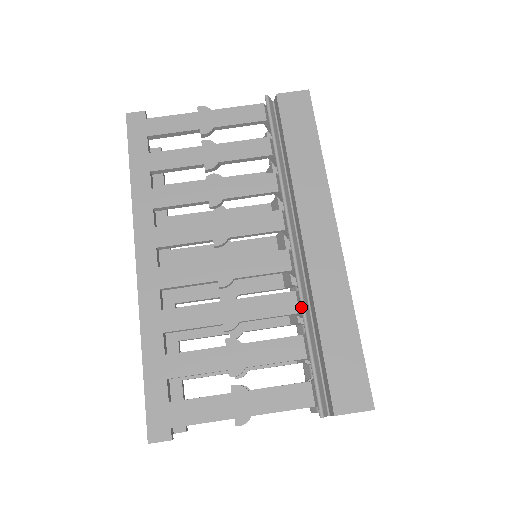
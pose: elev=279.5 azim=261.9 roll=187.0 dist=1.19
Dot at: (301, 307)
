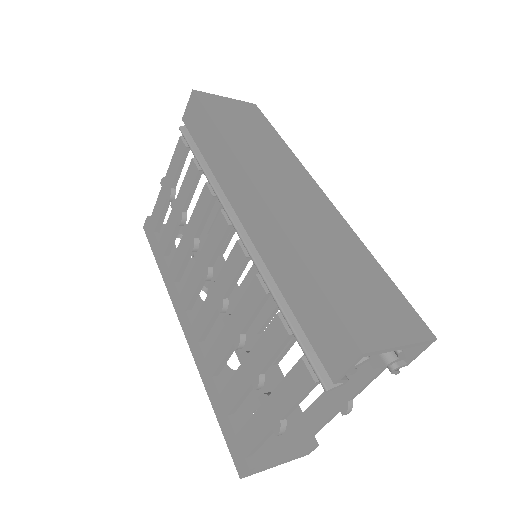
Dot at: (266, 286)
